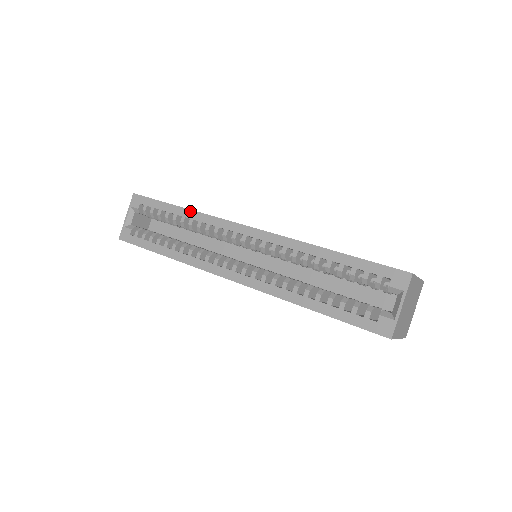
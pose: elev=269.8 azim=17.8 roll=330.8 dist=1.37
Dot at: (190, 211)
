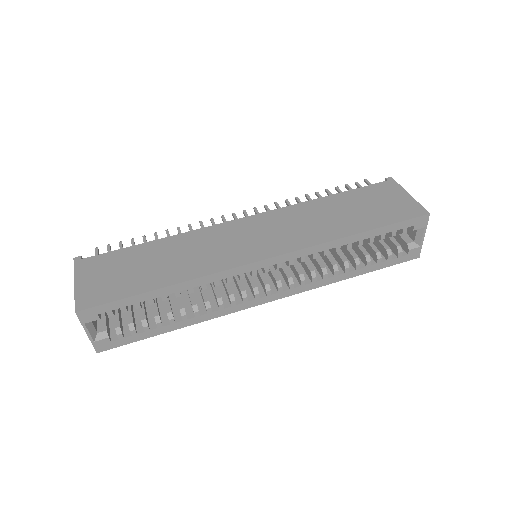
Dot at: (183, 284)
